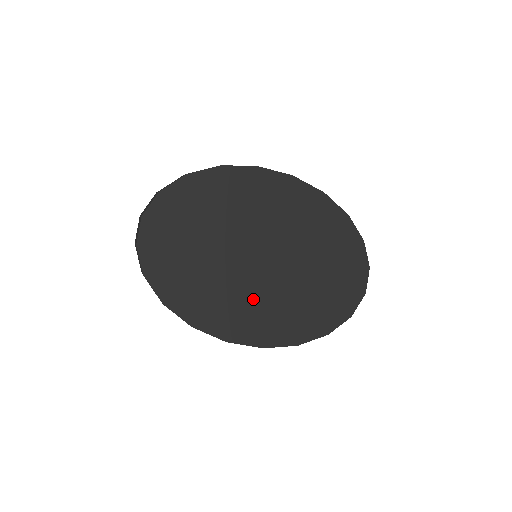
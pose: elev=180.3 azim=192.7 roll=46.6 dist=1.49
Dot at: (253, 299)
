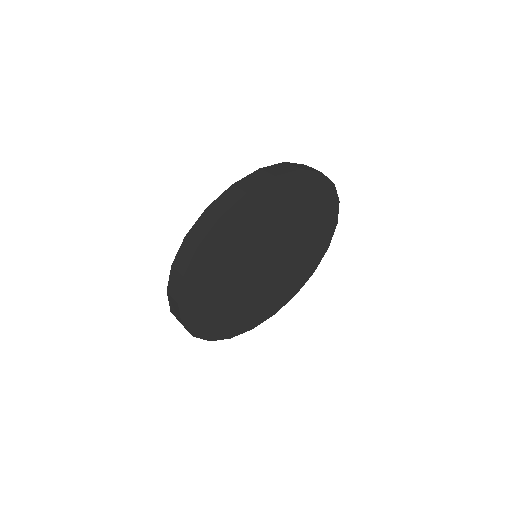
Dot at: (284, 272)
